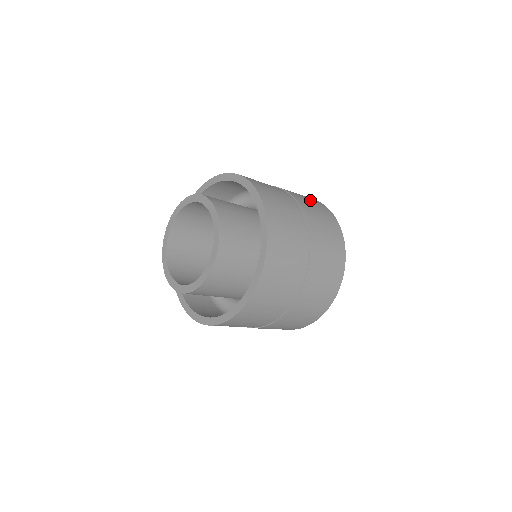
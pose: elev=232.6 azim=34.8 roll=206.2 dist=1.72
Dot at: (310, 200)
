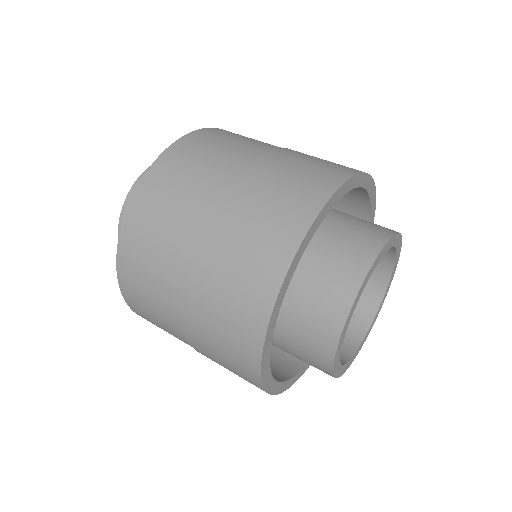
Dot at: occluded
